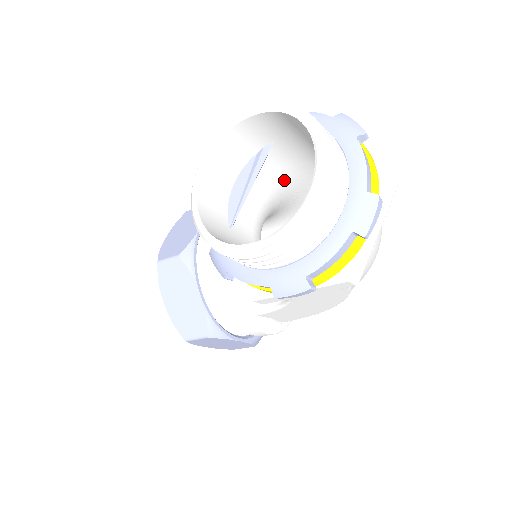
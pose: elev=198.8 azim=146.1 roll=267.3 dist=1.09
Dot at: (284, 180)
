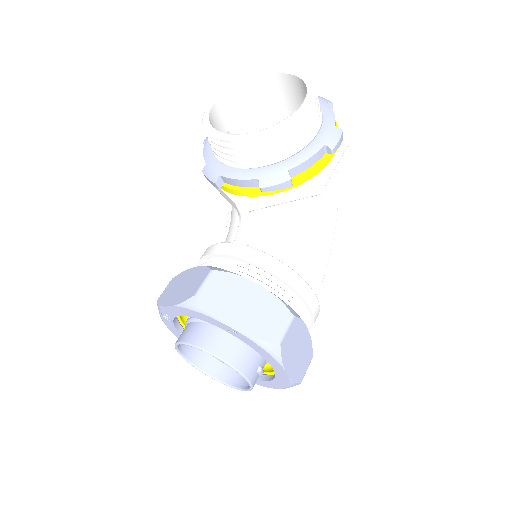
Dot at: occluded
